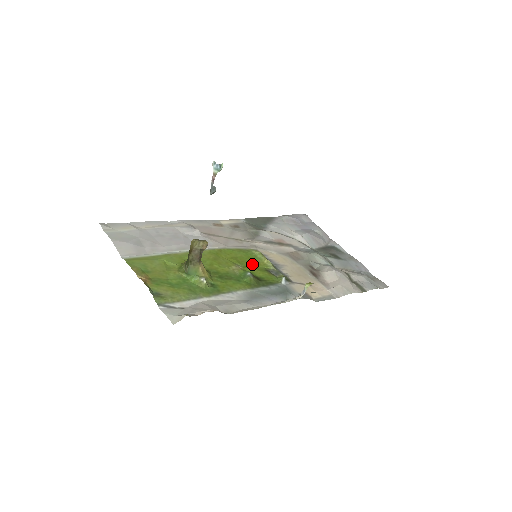
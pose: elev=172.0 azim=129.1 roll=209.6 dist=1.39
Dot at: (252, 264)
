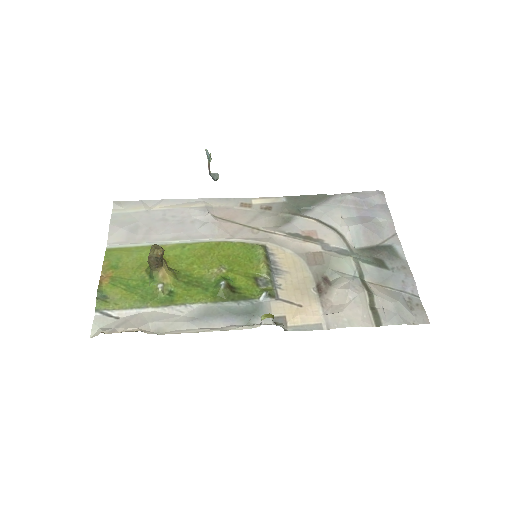
Dot at: (243, 267)
